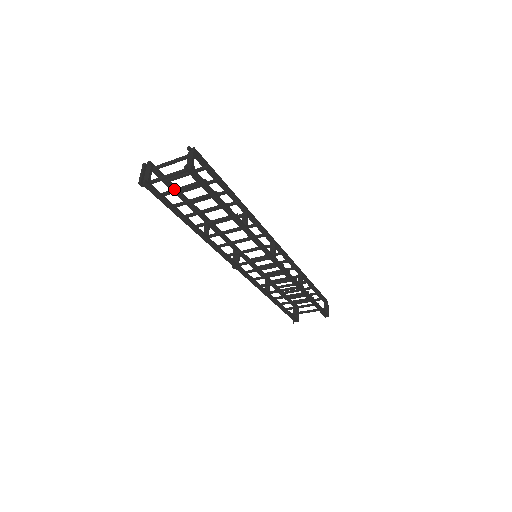
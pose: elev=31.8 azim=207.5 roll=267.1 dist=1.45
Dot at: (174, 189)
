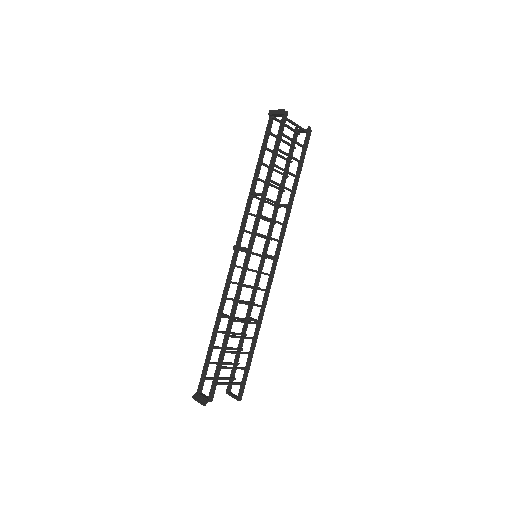
Dot at: (287, 136)
